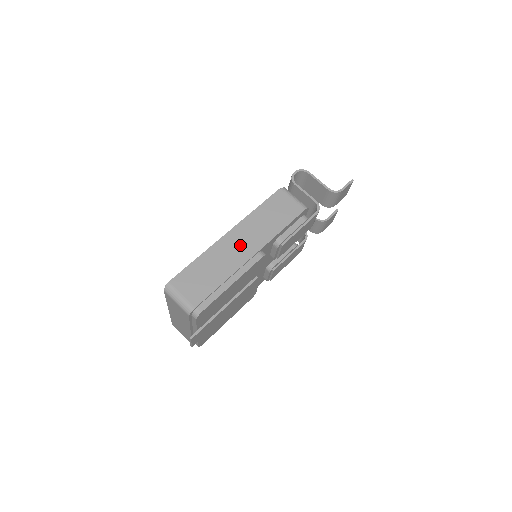
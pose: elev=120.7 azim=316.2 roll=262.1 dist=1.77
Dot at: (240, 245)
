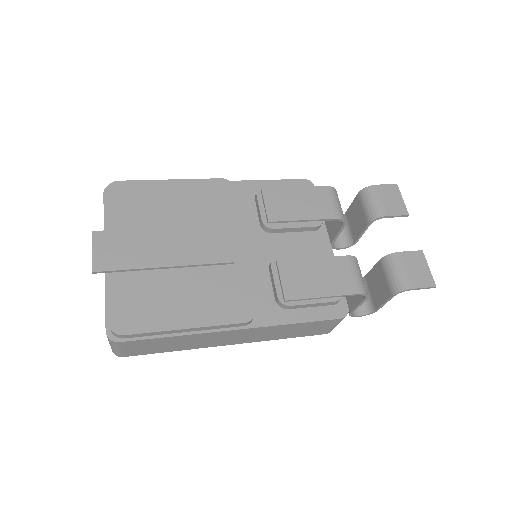
Dot at: occluded
